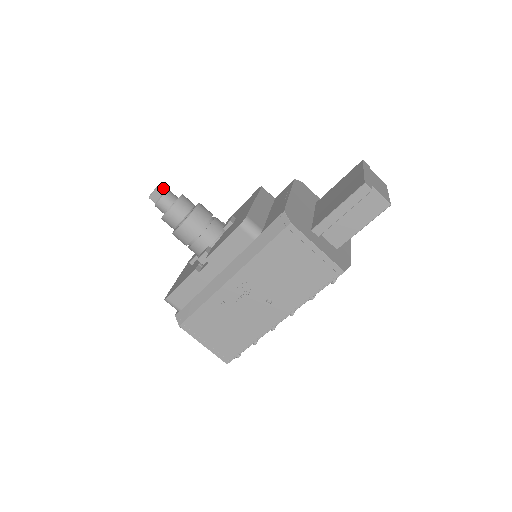
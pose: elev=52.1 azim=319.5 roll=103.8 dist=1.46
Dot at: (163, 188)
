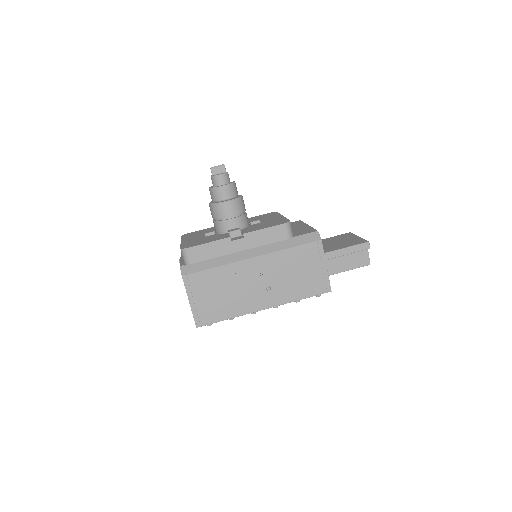
Dot at: (225, 168)
